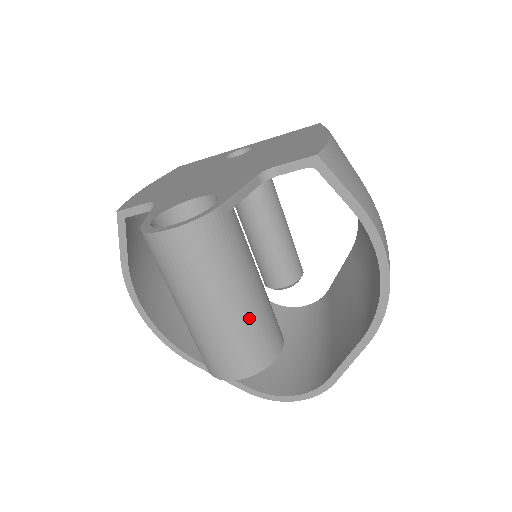
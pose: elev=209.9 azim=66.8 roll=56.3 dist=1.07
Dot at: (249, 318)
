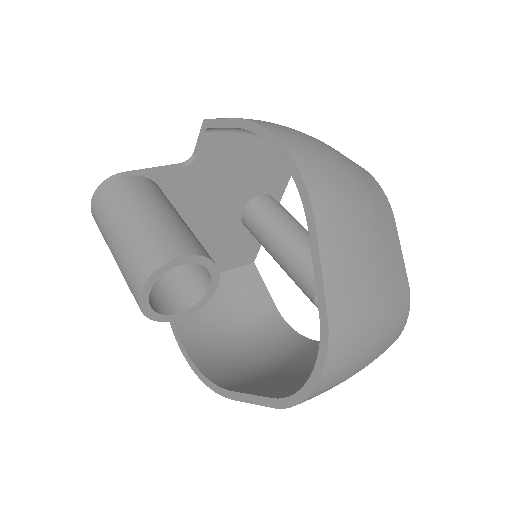
Dot at: (141, 230)
